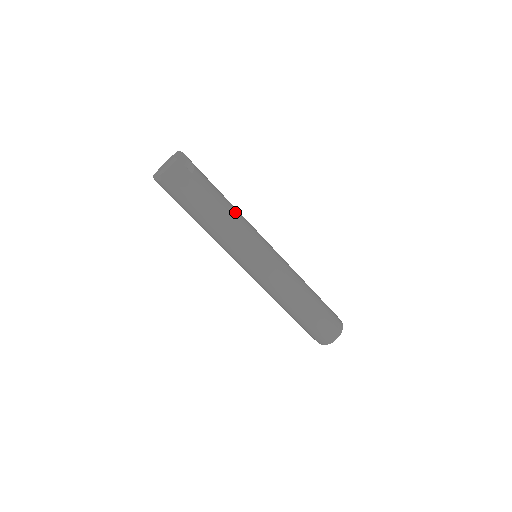
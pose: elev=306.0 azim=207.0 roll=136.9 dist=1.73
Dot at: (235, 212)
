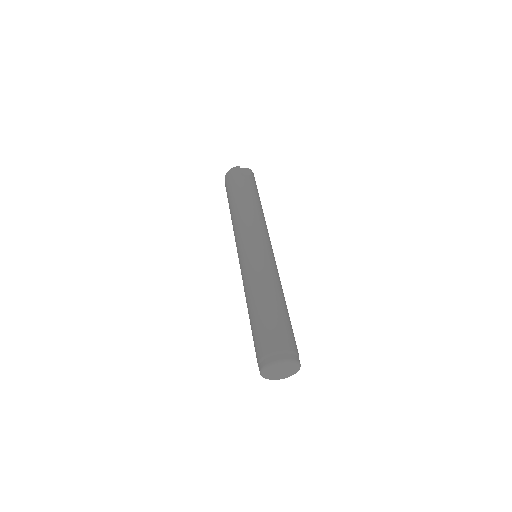
Dot at: (255, 209)
